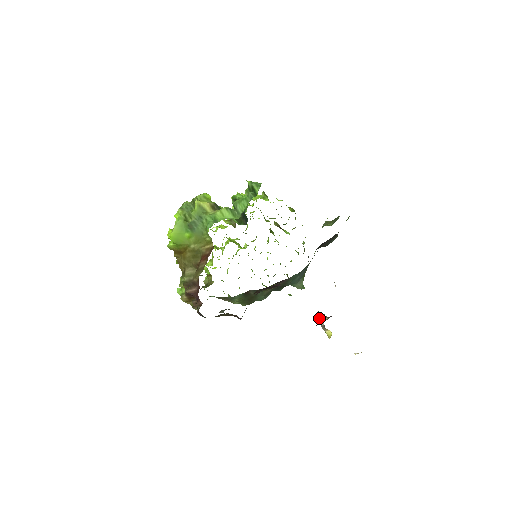
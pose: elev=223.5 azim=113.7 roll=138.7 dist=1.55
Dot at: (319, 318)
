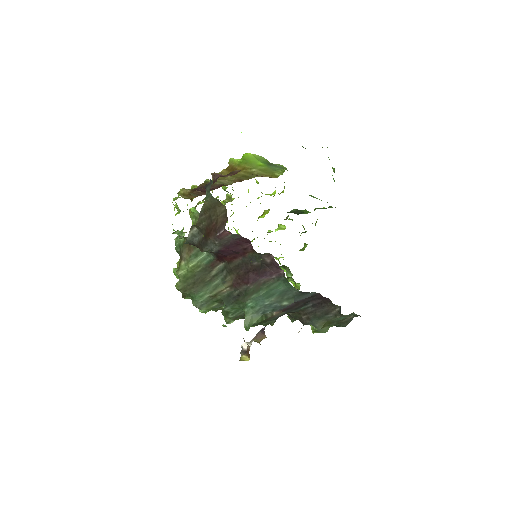
Dot at: (249, 342)
